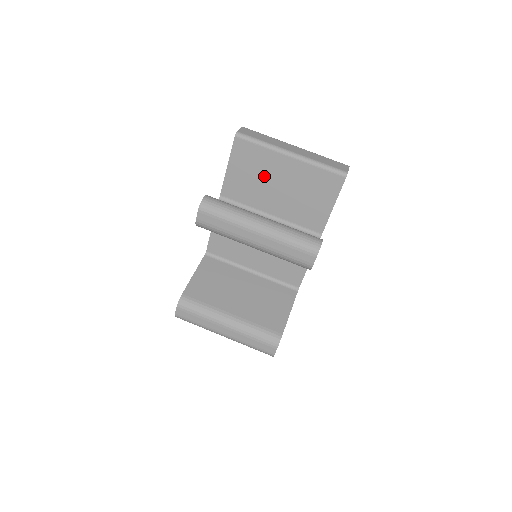
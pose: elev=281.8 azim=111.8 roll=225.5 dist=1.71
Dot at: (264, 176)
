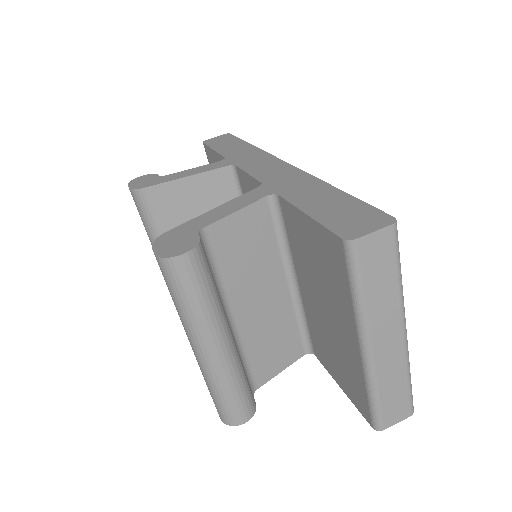
Dot at: (324, 286)
